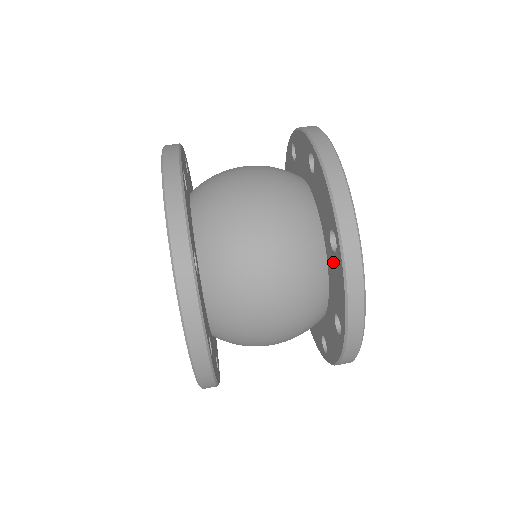
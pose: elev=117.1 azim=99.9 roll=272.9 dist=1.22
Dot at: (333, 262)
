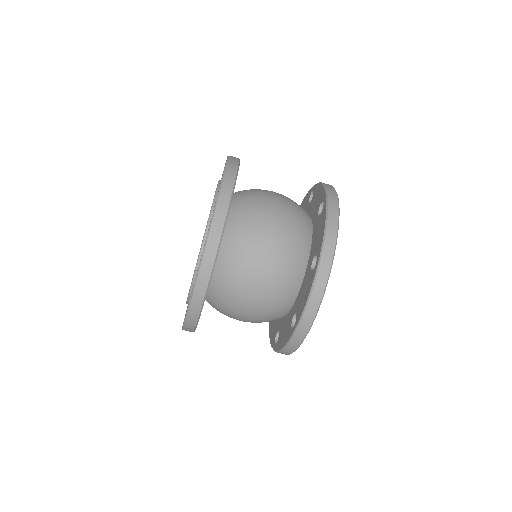
Dot at: (276, 329)
